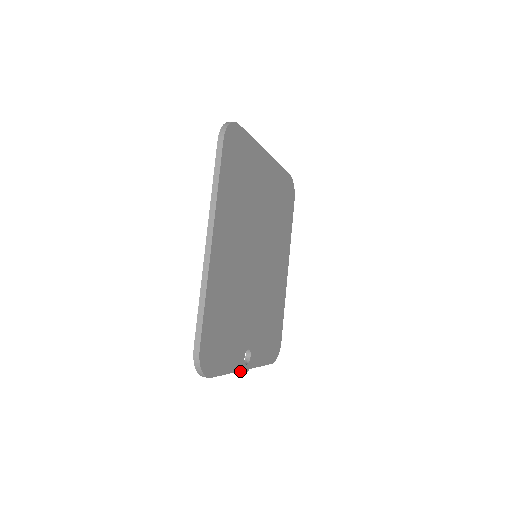
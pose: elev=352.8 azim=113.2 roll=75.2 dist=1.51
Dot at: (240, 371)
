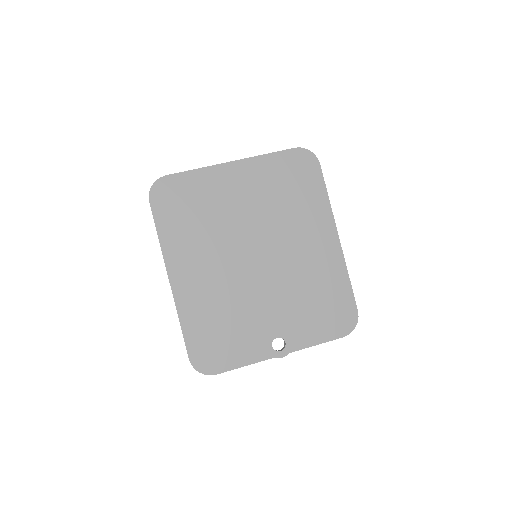
Dot at: (277, 357)
